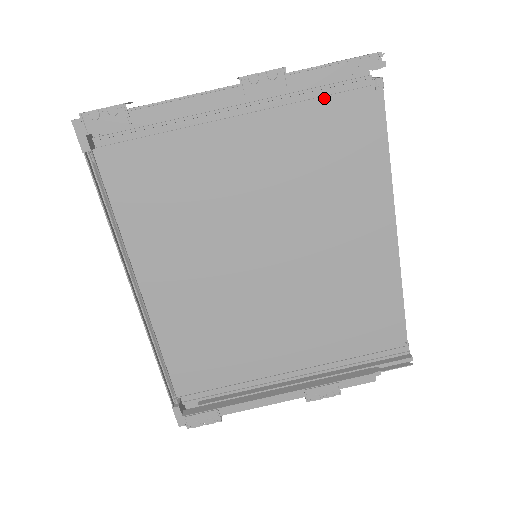
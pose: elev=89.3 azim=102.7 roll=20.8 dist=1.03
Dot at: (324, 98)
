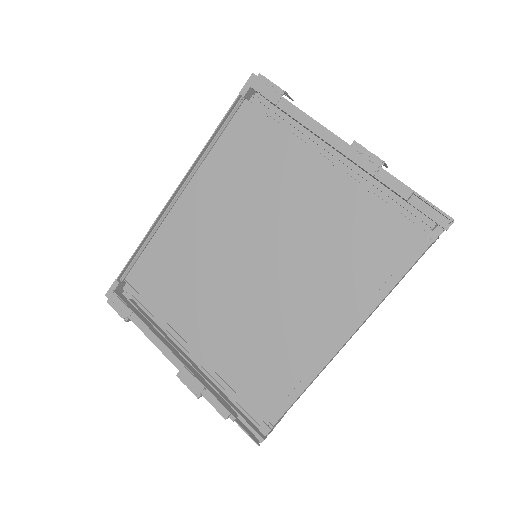
Dot at: (391, 208)
